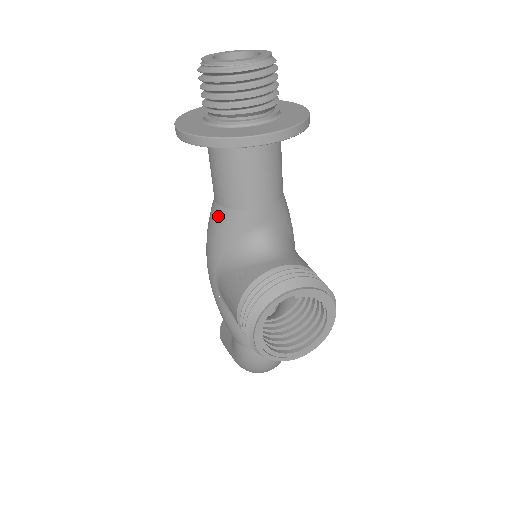
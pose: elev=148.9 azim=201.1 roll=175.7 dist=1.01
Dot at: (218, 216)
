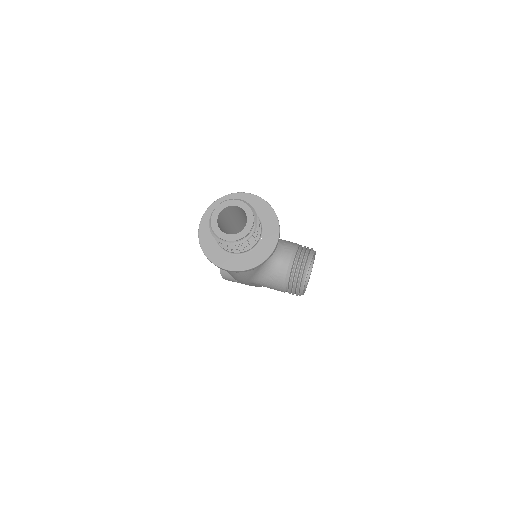
Dot at: occluded
